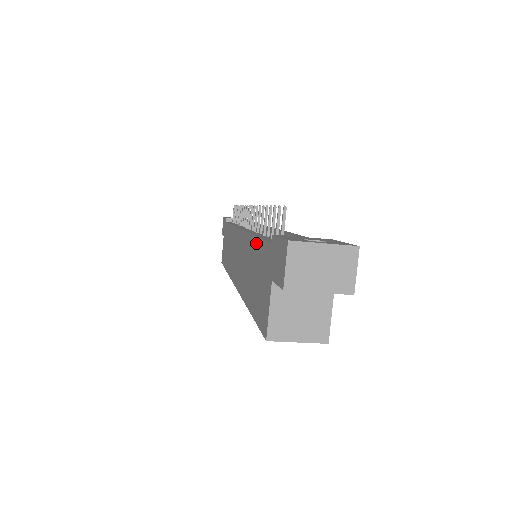
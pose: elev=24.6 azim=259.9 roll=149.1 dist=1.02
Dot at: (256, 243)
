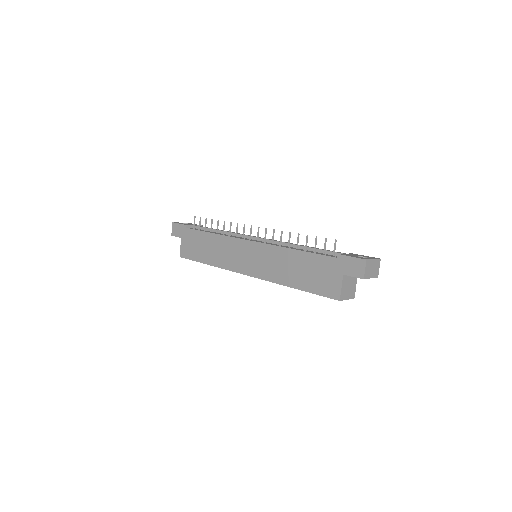
Dot at: (304, 255)
